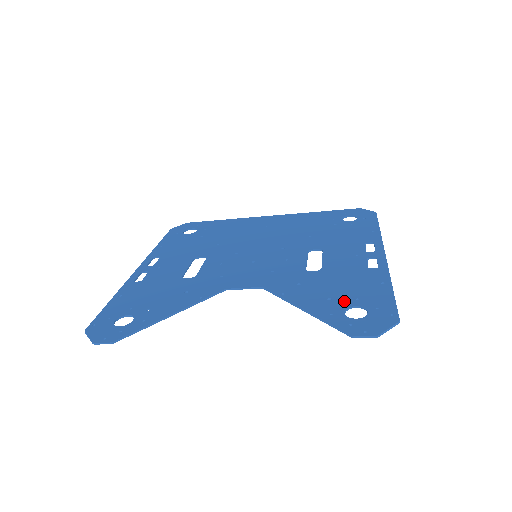
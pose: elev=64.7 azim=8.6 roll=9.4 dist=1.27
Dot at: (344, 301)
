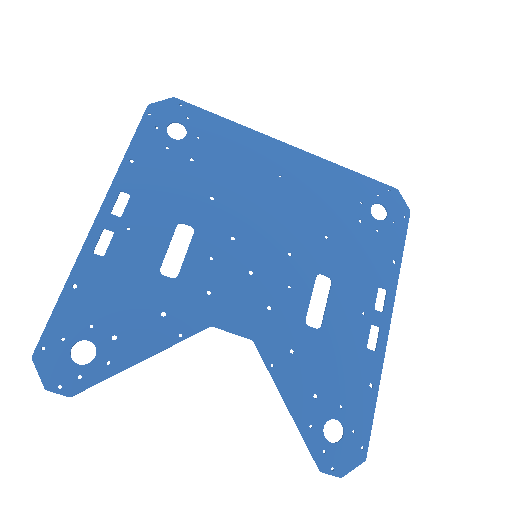
Dot at: (328, 406)
